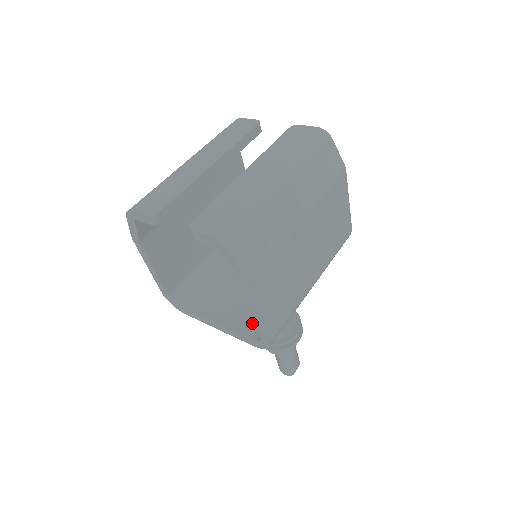
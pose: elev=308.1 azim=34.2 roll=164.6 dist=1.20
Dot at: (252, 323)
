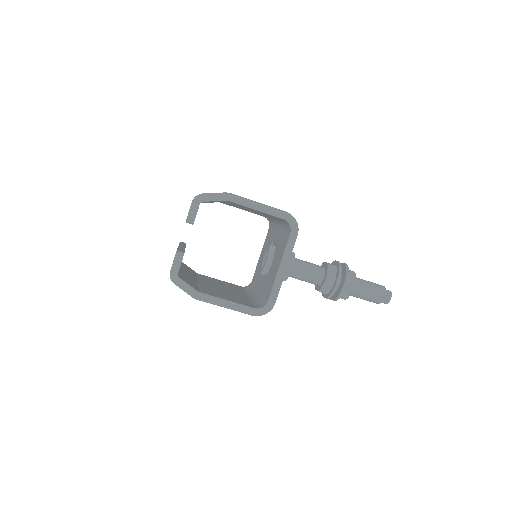
Dot at: (285, 240)
